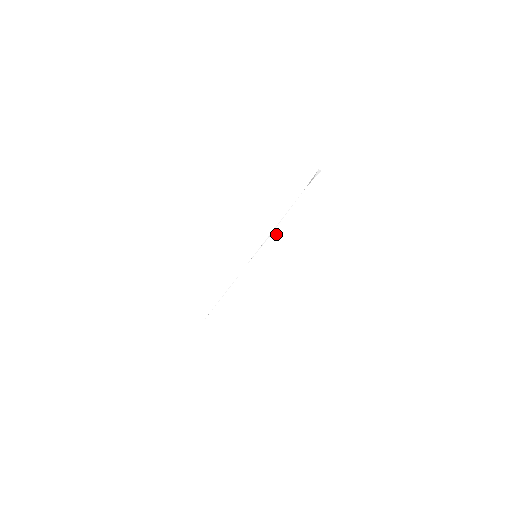
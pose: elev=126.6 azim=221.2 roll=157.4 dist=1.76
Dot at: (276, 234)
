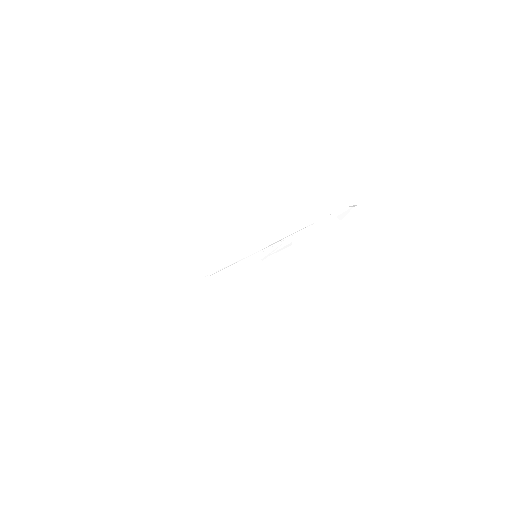
Dot at: (286, 246)
